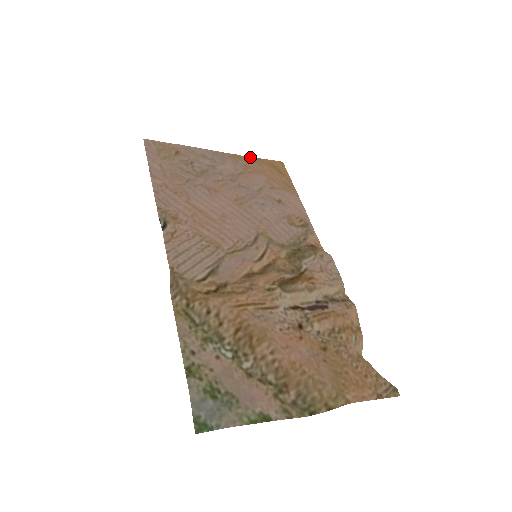
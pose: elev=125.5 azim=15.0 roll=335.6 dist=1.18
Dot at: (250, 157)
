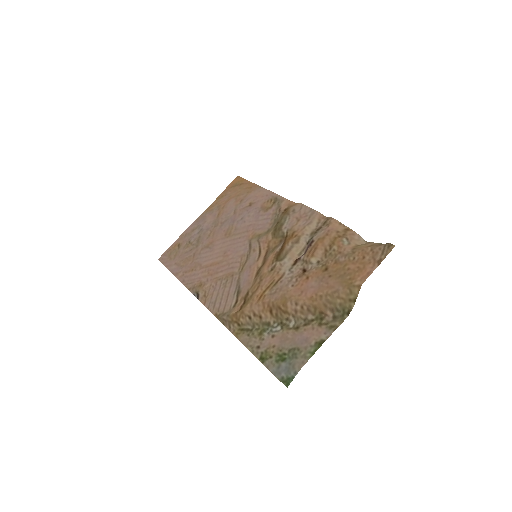
Dot at: (217, 197)
